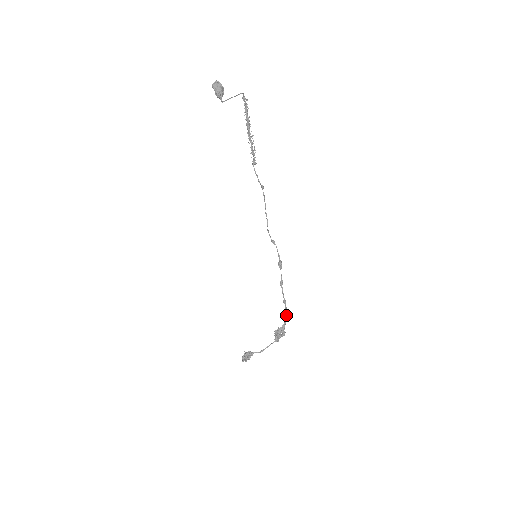
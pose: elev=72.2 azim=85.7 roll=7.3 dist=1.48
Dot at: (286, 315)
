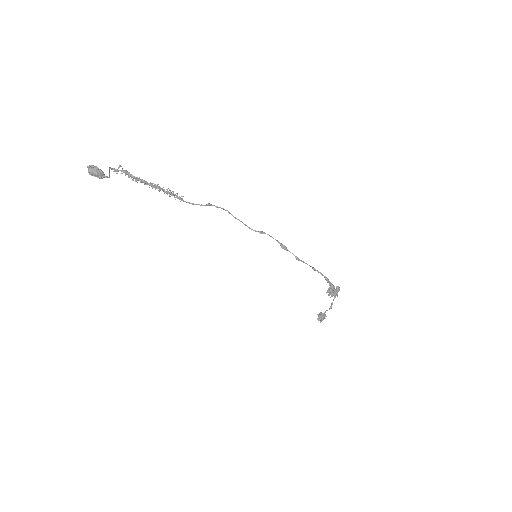
Dot at: (325, 278)
